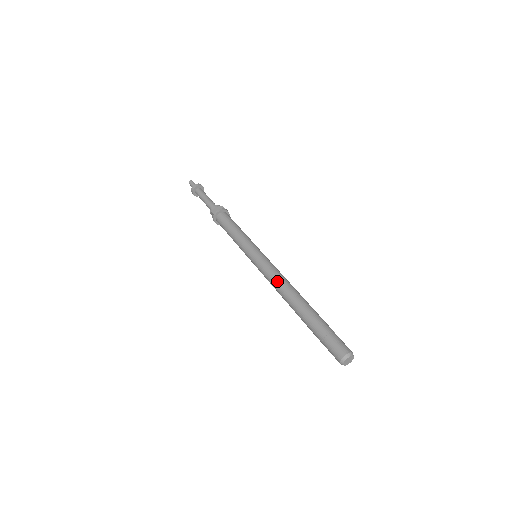
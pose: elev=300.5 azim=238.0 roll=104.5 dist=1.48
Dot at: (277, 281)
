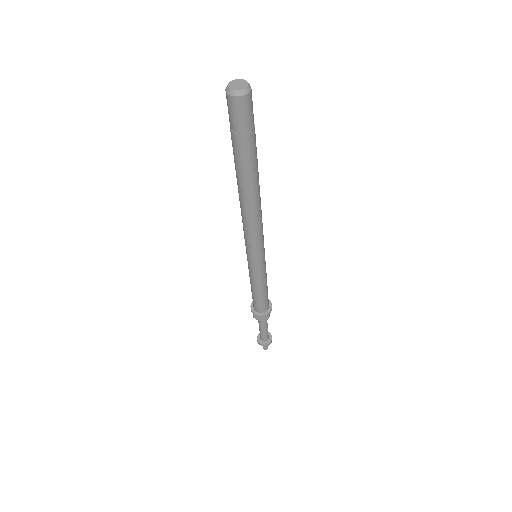
Dot at: occluded
